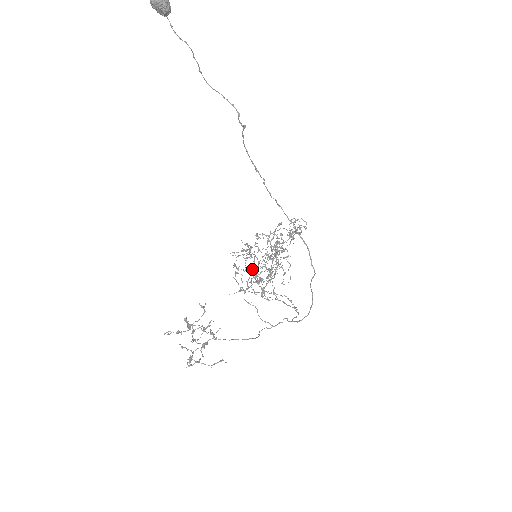
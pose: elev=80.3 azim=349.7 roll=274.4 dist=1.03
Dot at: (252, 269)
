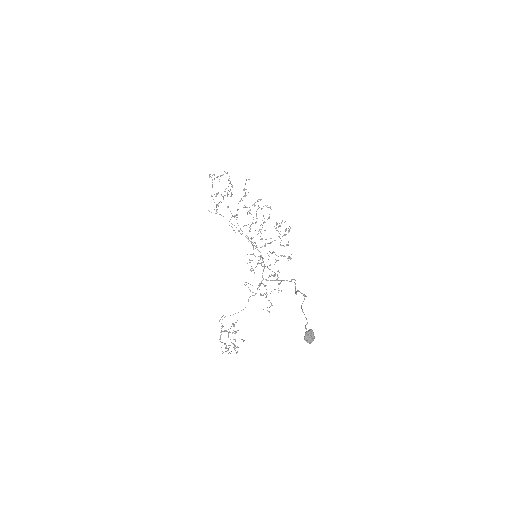
Dot at: (235, 215)
